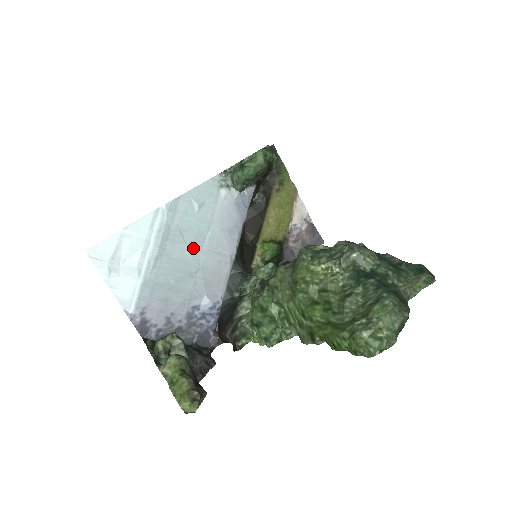
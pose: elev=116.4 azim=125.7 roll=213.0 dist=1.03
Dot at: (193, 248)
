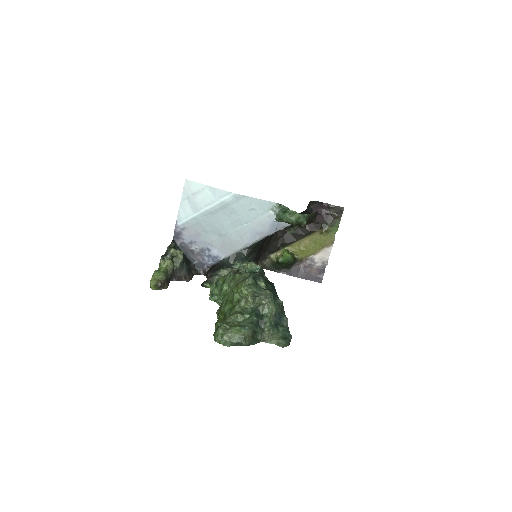
Dot at: (231, 224)
